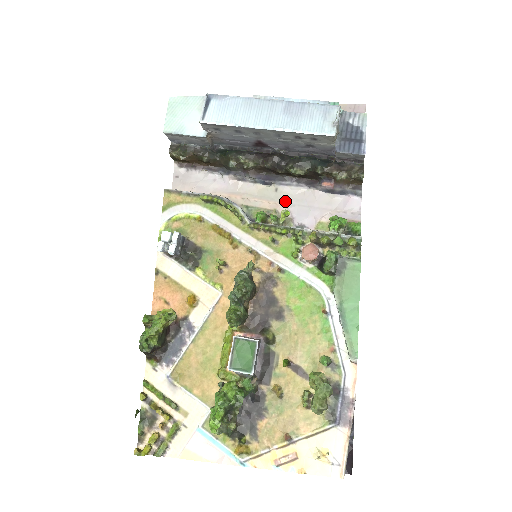
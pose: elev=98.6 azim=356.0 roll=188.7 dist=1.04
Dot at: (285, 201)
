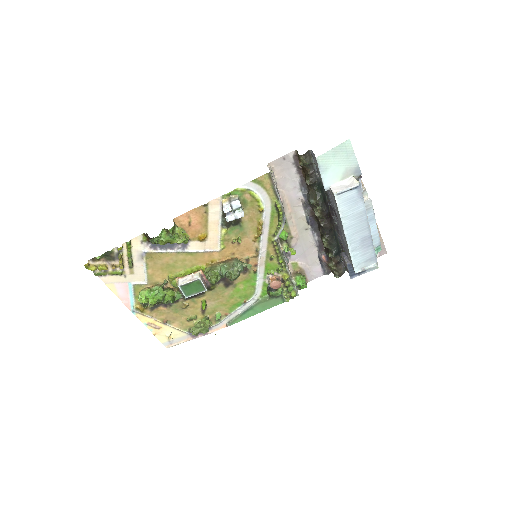
Dot at: (301, 238)
